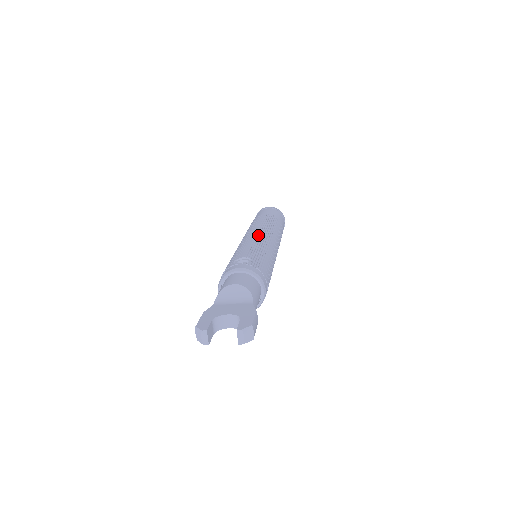
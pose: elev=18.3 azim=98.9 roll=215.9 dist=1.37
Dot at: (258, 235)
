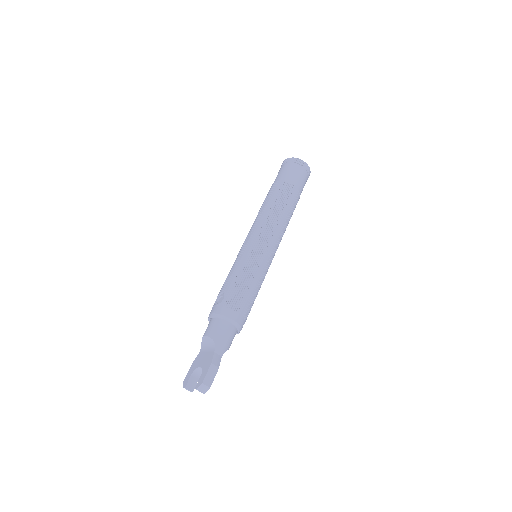
Dot at: (247, 242)
